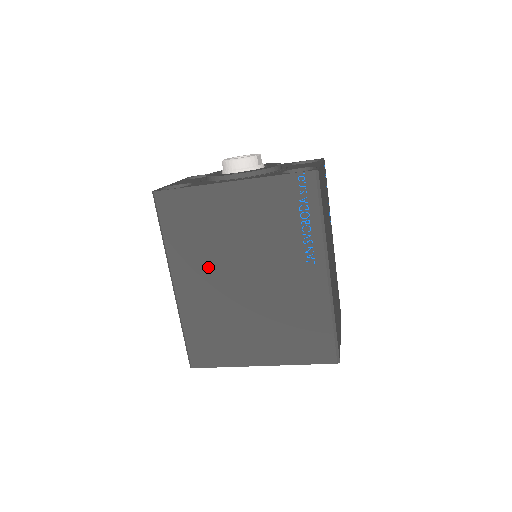
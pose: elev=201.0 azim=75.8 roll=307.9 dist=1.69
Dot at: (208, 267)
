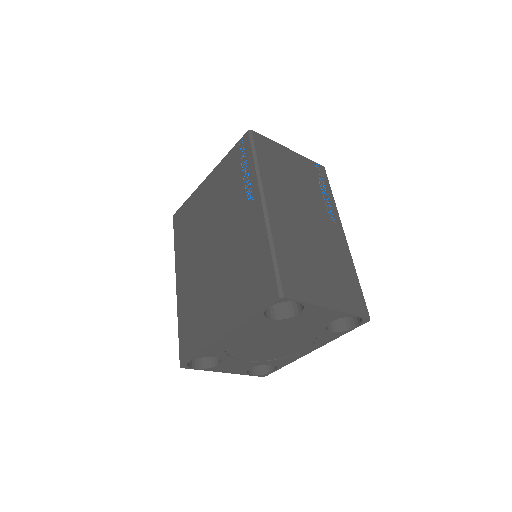
Dot at: (194, 253)
